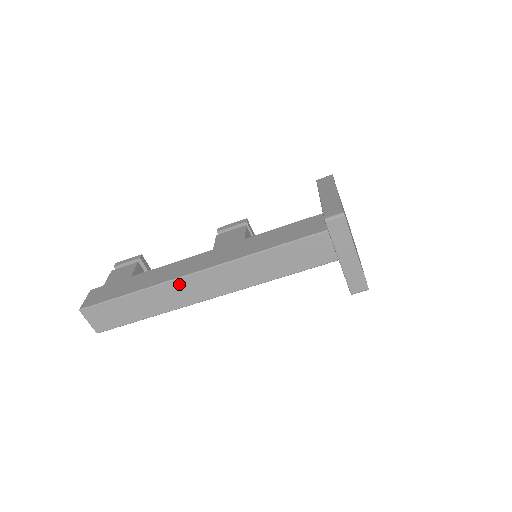
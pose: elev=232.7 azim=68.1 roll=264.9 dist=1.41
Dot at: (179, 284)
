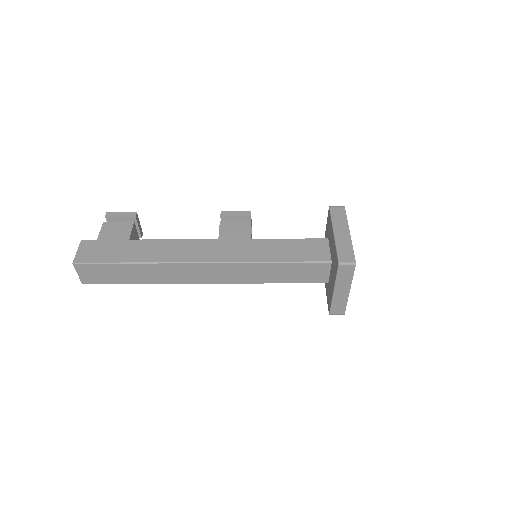
Dot at: (183, 267)
